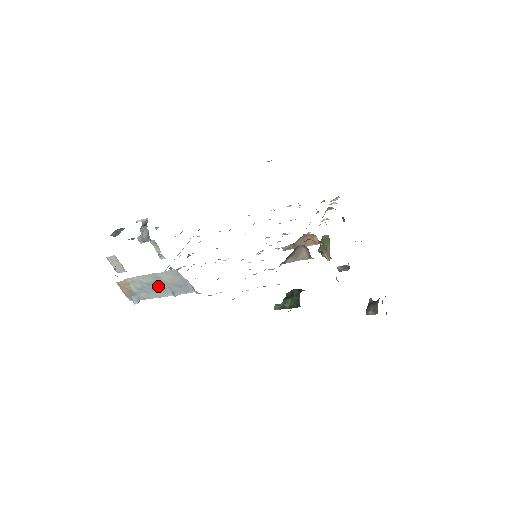
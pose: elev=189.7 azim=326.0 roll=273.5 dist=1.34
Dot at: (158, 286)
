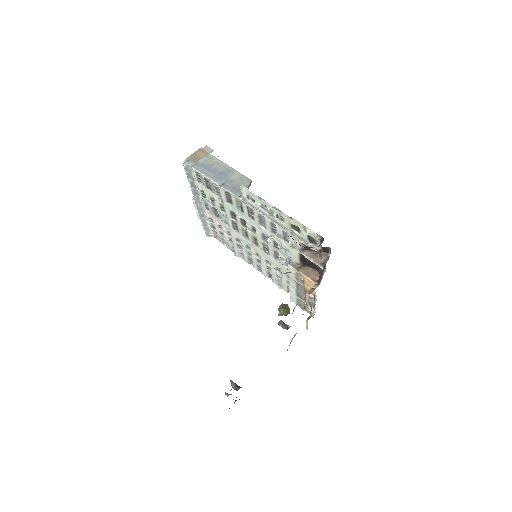
Dot at: (221, 174)
